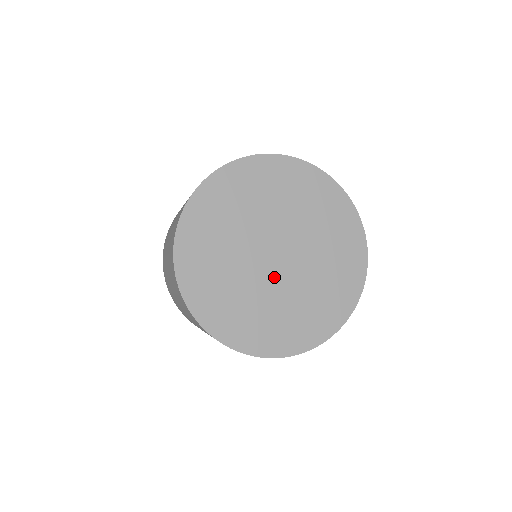
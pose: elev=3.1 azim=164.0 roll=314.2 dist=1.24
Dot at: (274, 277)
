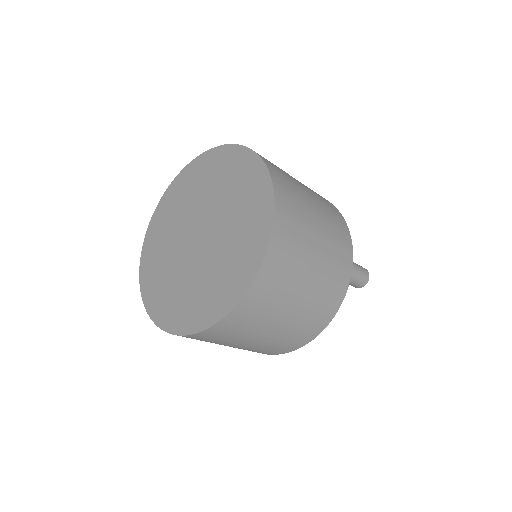
Dot at: (203, 252)
